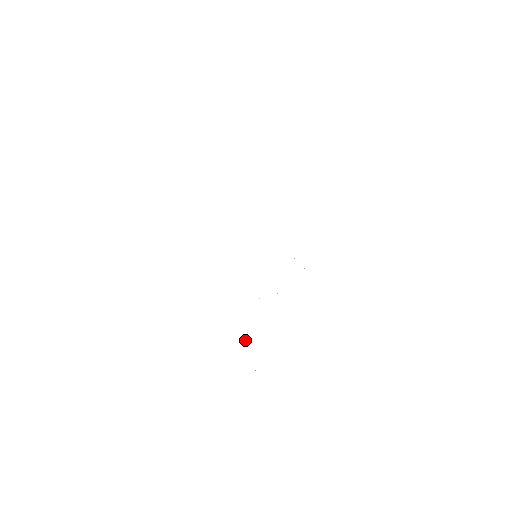
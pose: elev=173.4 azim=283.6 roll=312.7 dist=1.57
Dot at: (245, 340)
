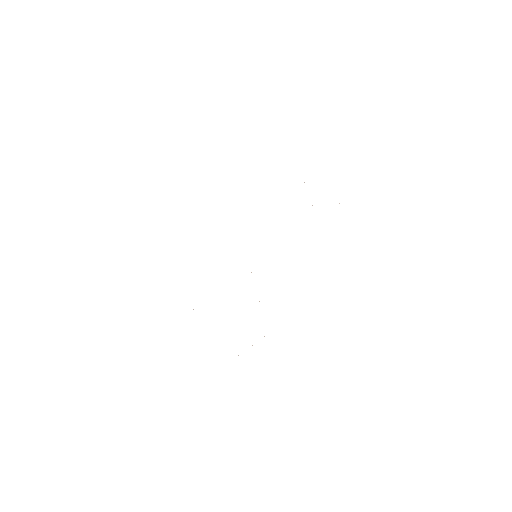
Dot at: occluded
